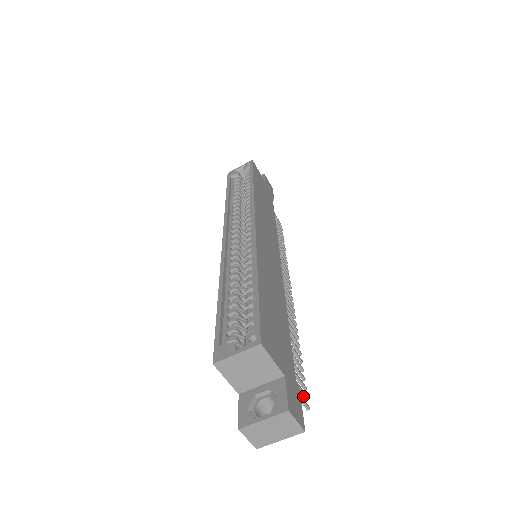
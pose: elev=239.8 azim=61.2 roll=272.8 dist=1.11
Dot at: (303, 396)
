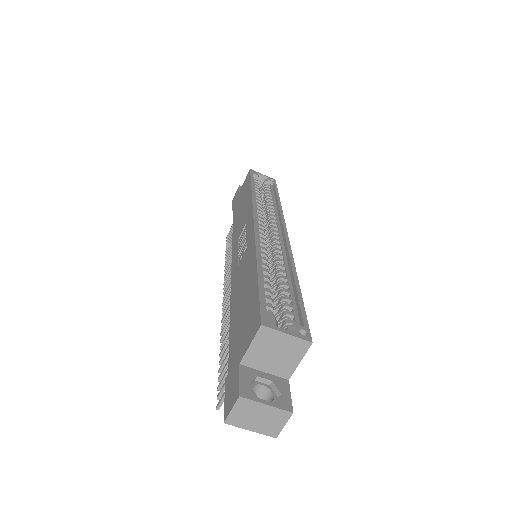
Dot at: occluded
